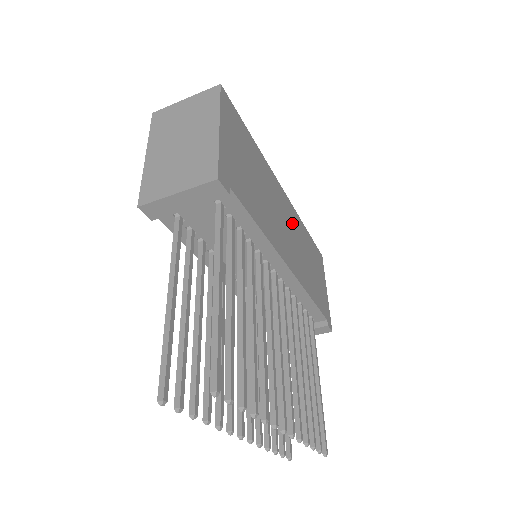
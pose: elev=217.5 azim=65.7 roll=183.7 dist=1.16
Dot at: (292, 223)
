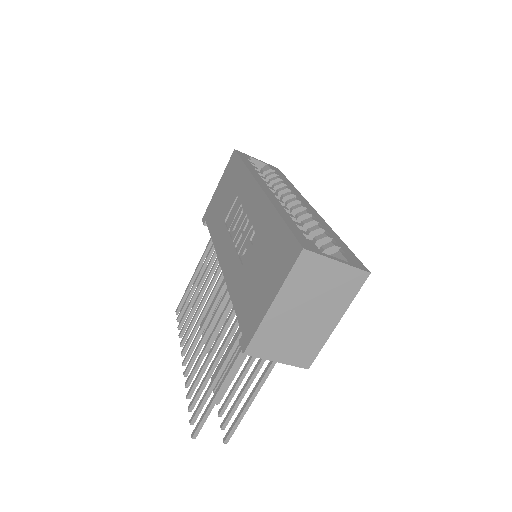
Dot at: occluded
